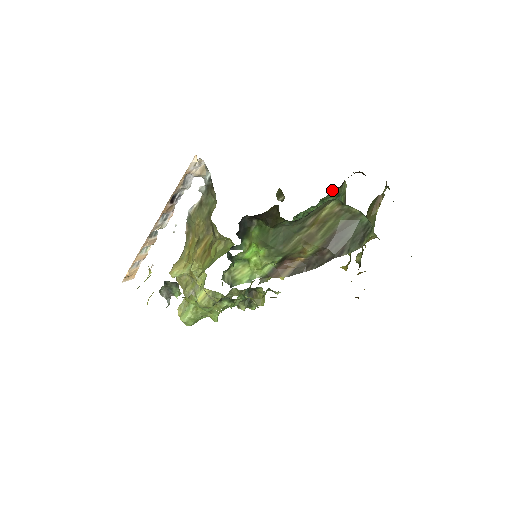
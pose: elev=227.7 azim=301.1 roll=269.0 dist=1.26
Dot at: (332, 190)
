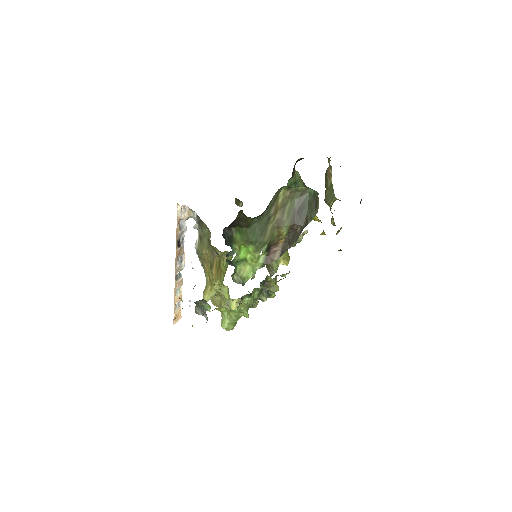
Dot at: (288, 181)
